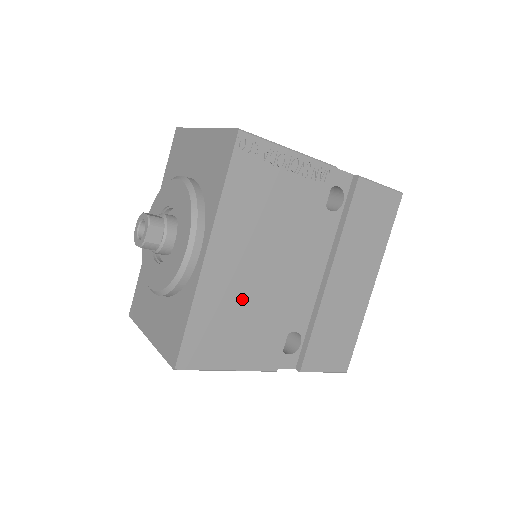
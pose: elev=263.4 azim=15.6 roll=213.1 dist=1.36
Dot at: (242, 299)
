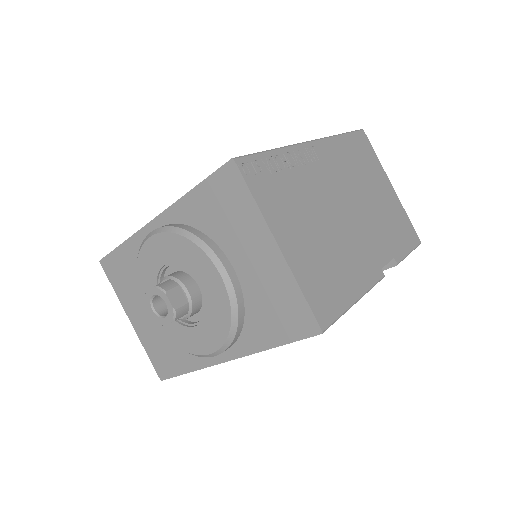
Dot at: occluded
